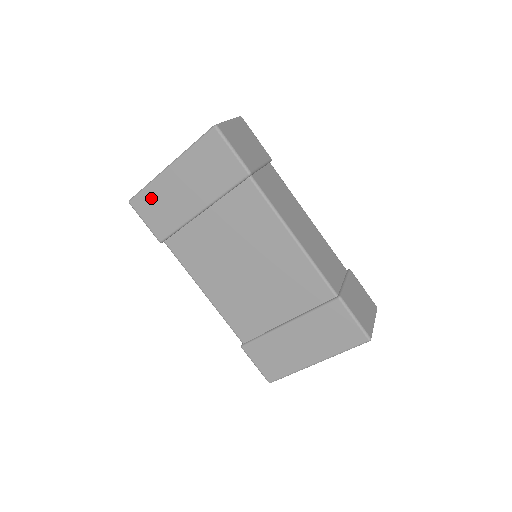
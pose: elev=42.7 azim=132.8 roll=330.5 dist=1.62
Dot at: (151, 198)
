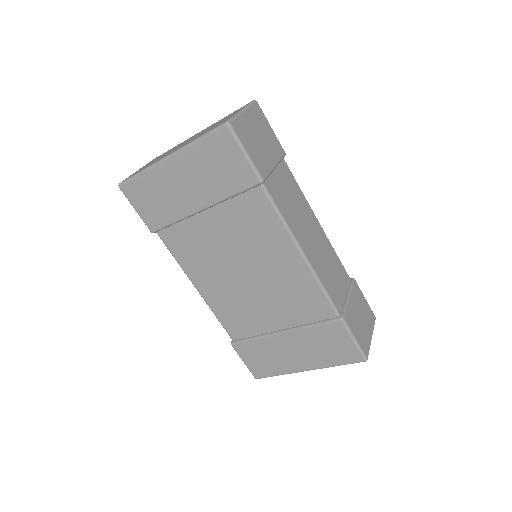
Dot at: (145, 187)
